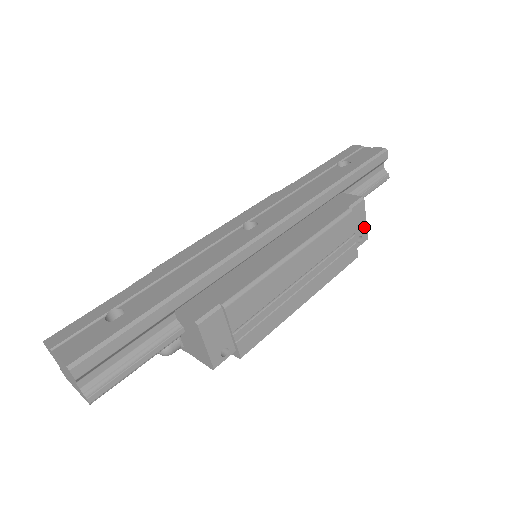
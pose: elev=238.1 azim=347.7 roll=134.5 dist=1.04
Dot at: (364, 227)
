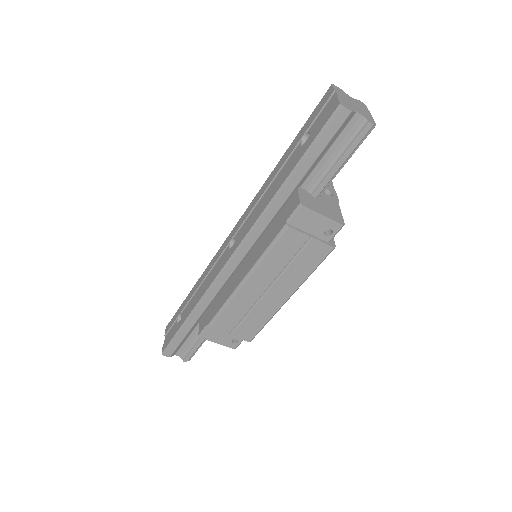
Dot at: (326, 221)
